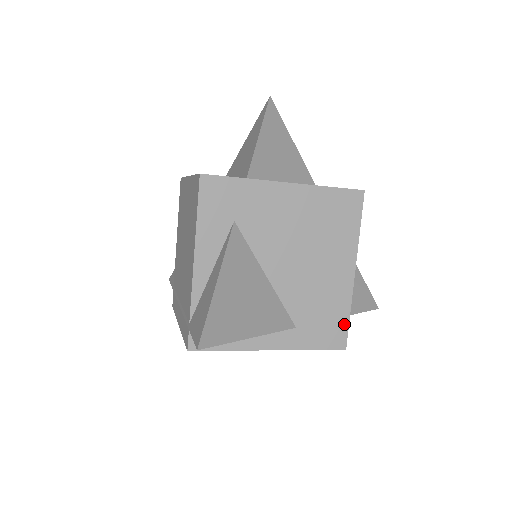
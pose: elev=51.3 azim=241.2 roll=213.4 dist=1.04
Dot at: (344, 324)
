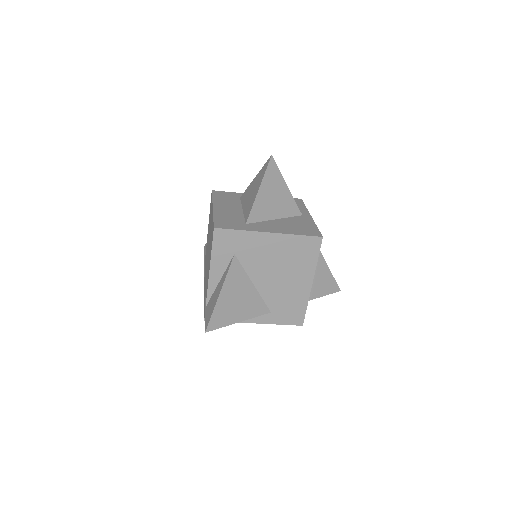
Dot at: (303, 312)
